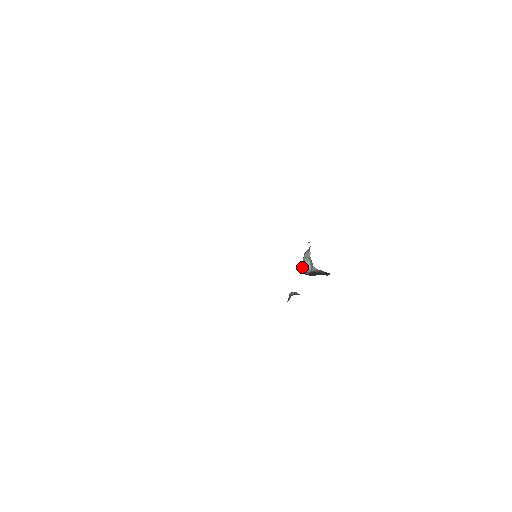
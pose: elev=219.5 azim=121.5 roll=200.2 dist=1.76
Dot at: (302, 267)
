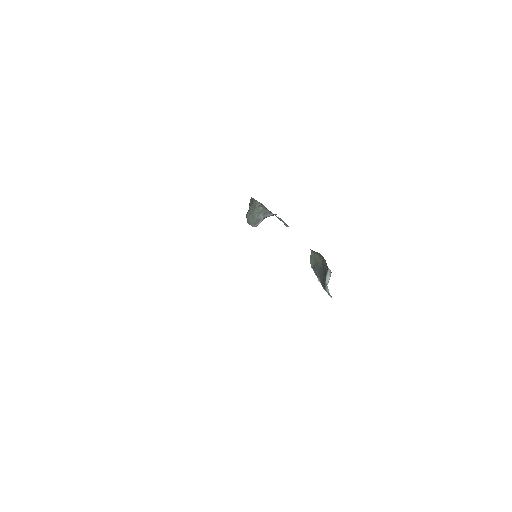
Dot at: (255, 223)
